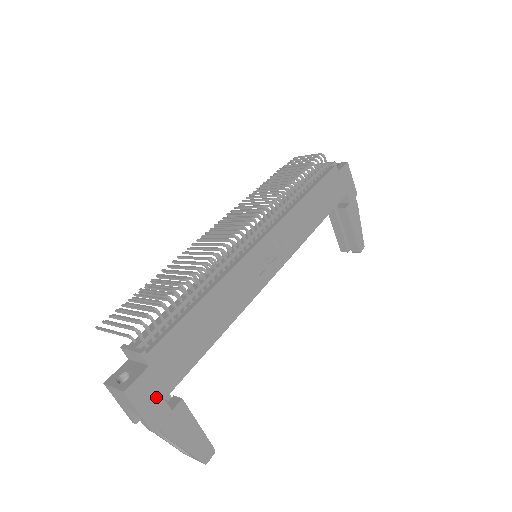
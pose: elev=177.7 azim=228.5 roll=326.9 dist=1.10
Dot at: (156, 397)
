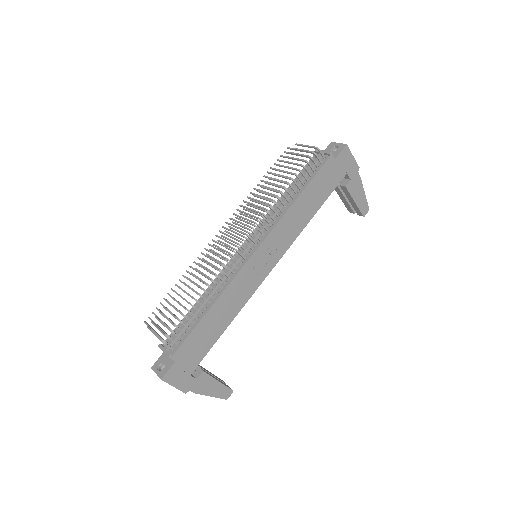
Dot at: (184, 376)
